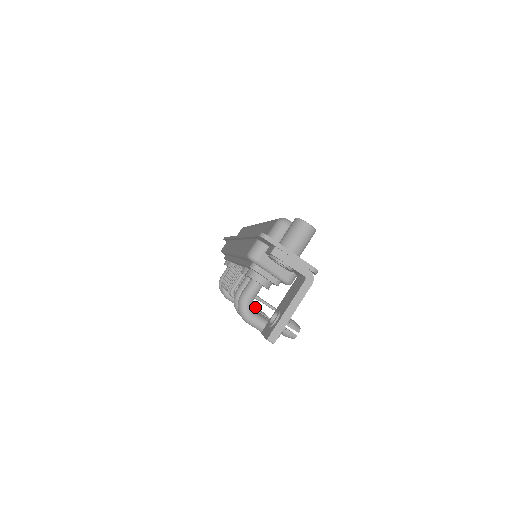
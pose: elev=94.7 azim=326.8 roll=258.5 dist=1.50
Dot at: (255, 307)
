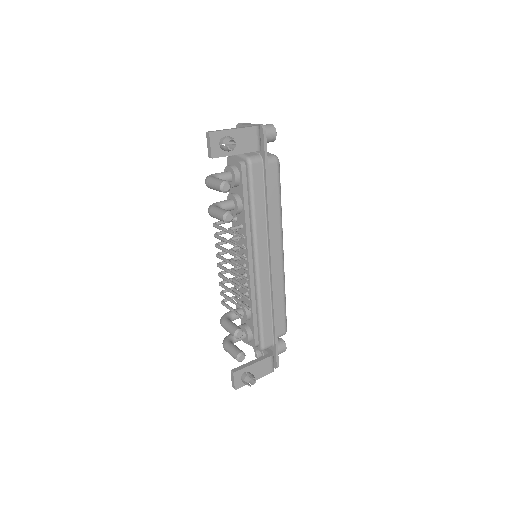
Dot at: (233, 263)
